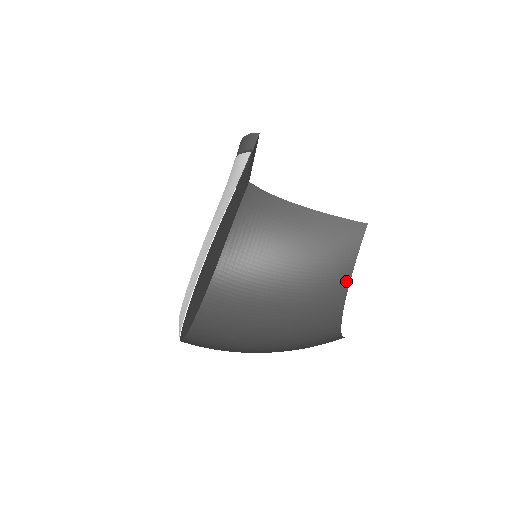
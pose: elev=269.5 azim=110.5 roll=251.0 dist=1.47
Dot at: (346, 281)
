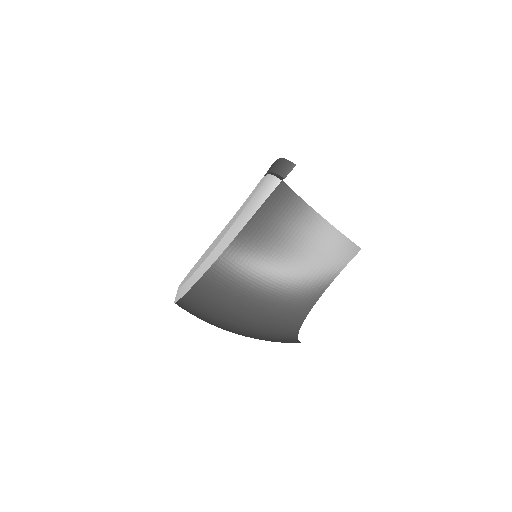
Dot at: (323, 289)
